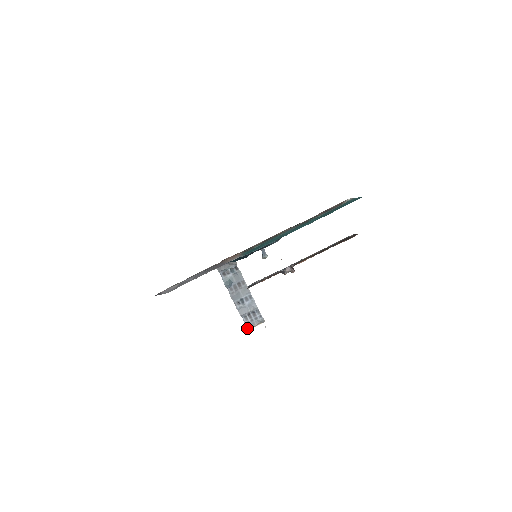
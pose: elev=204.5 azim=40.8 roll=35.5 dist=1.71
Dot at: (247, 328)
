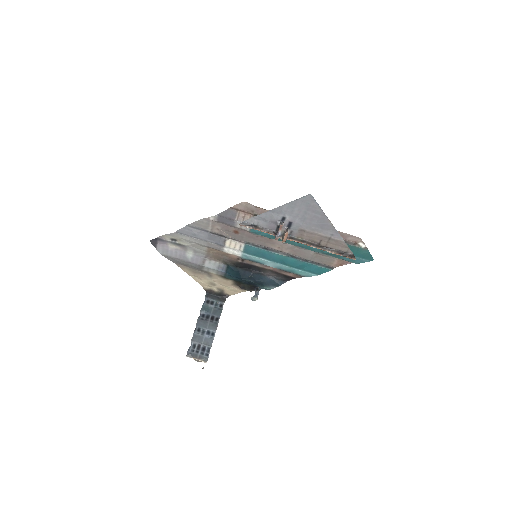
Dot at: (188, 354)
